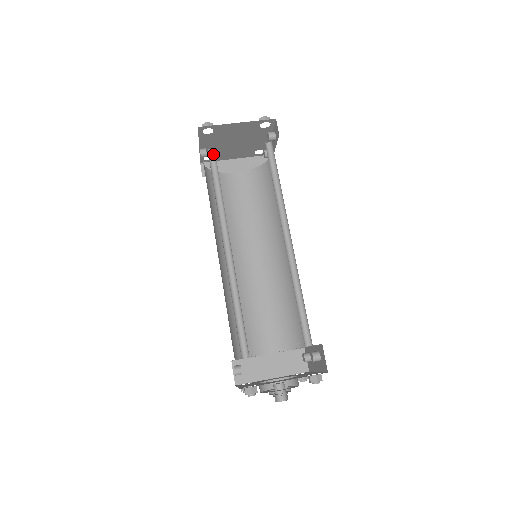
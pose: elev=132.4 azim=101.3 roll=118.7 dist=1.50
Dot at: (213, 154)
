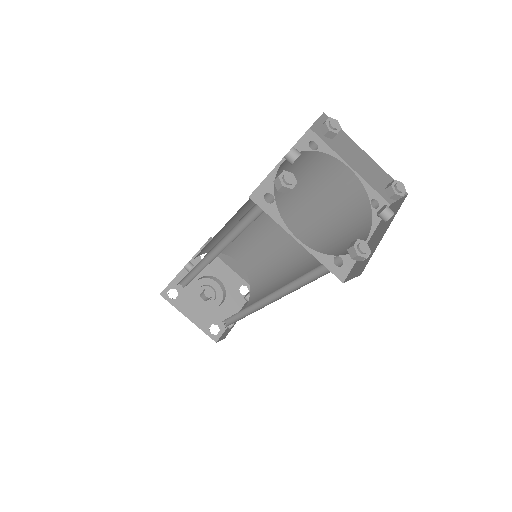
Dot at: (269, 201)
